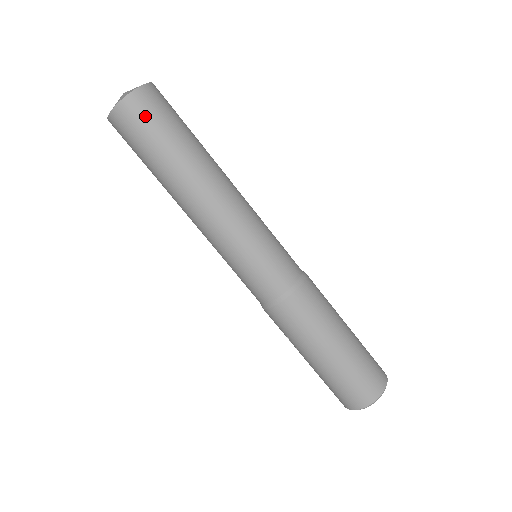
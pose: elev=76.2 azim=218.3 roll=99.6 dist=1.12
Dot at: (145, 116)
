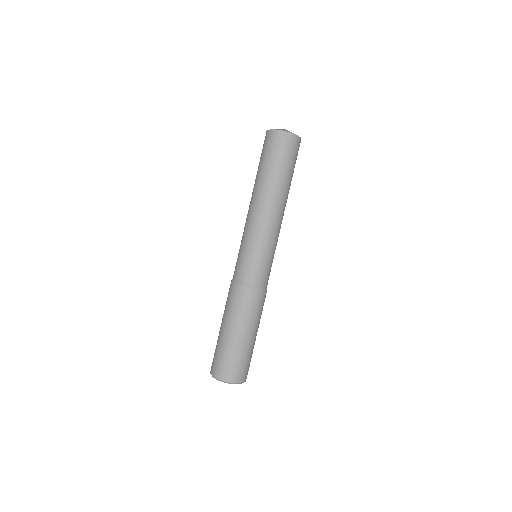
Dot at: (290, 149)
